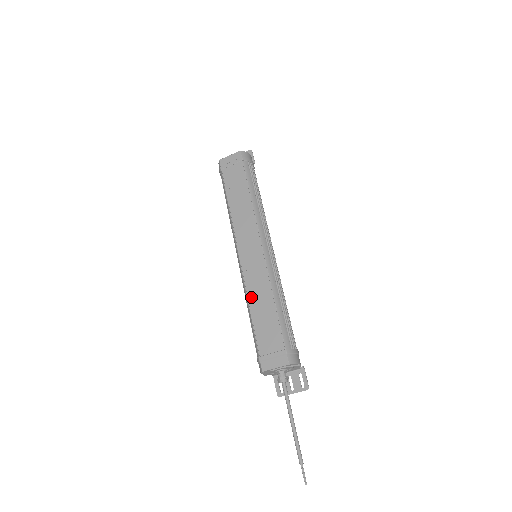
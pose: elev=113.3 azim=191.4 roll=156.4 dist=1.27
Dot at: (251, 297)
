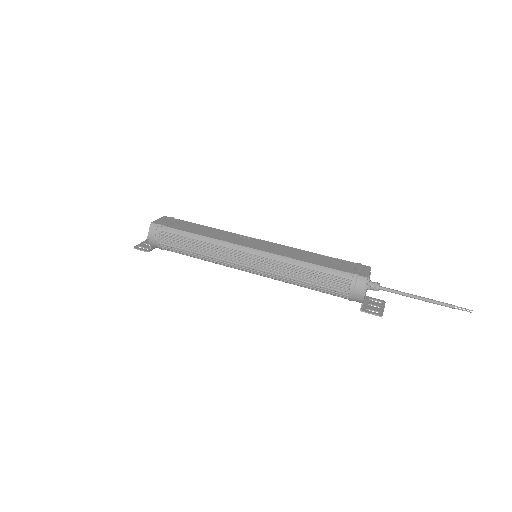
Dot at: (297, 257)
